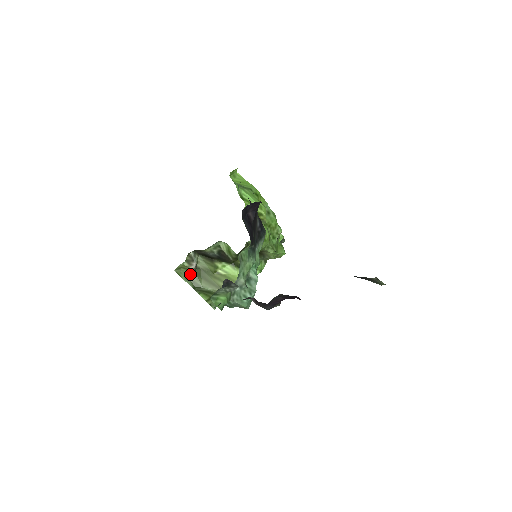
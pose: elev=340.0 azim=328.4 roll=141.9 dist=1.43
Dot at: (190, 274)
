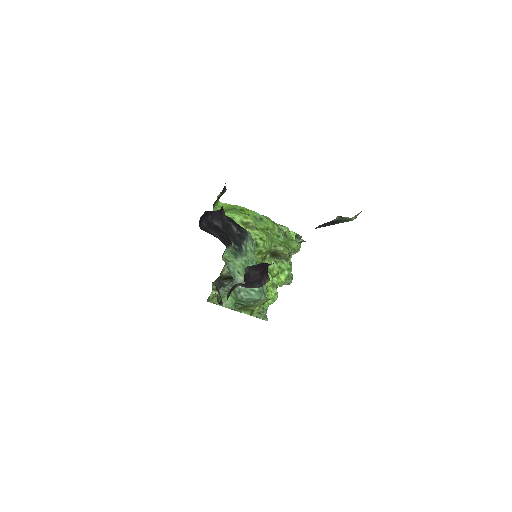
Dot at: occluded
